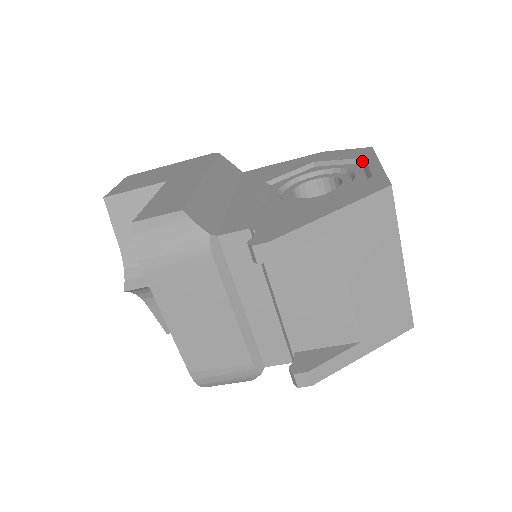
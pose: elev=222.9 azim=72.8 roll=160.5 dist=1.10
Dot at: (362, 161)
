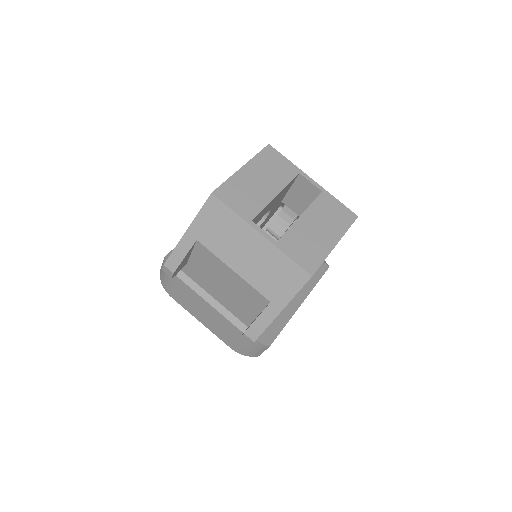
Dot at: occluded
